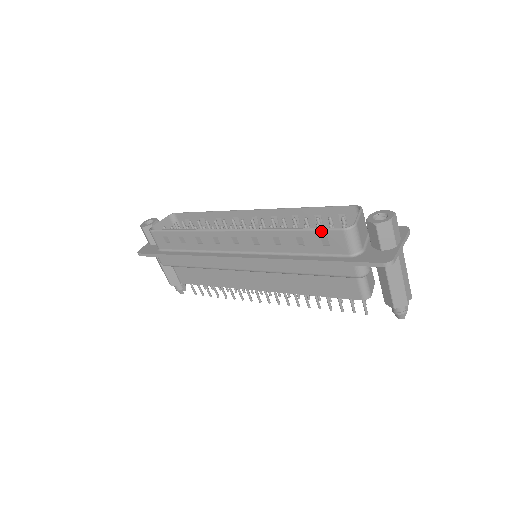
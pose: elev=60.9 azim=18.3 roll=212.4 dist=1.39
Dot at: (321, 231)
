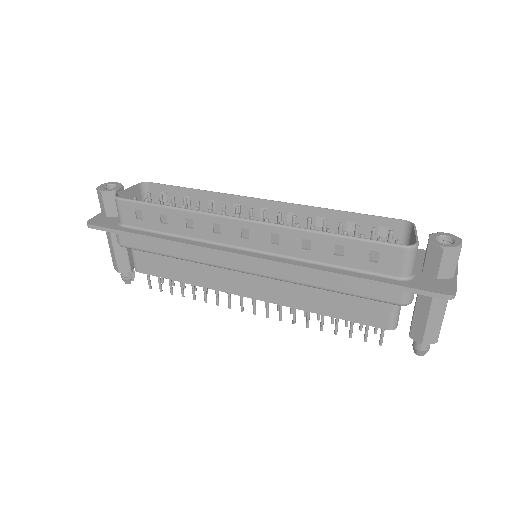
Dot at: (374, 244)
